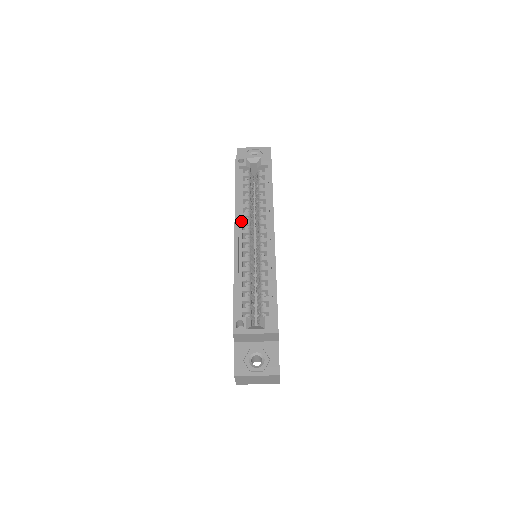
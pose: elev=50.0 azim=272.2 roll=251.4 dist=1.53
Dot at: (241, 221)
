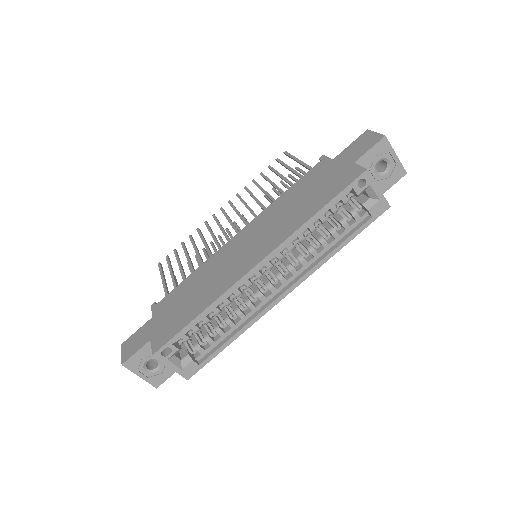
Dot at: (279, 251)
